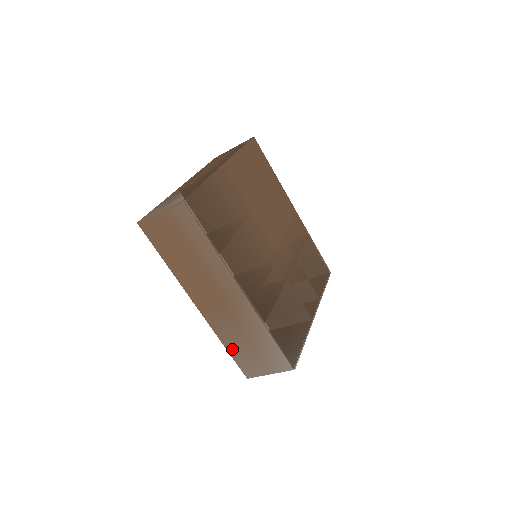
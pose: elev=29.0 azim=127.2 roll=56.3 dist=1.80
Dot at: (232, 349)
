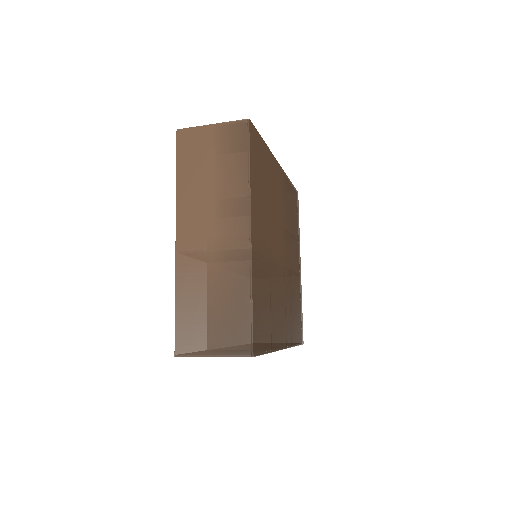
Dot at: occluded
